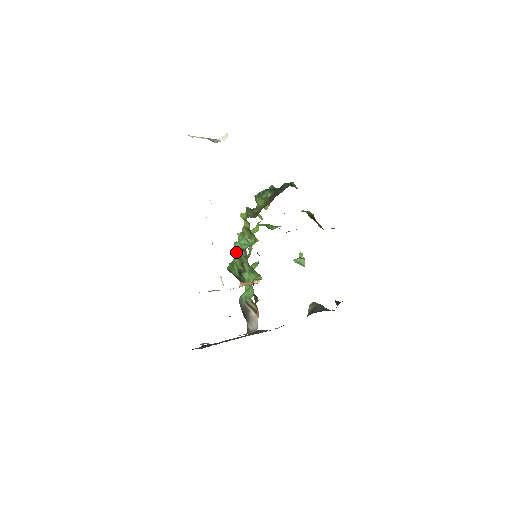
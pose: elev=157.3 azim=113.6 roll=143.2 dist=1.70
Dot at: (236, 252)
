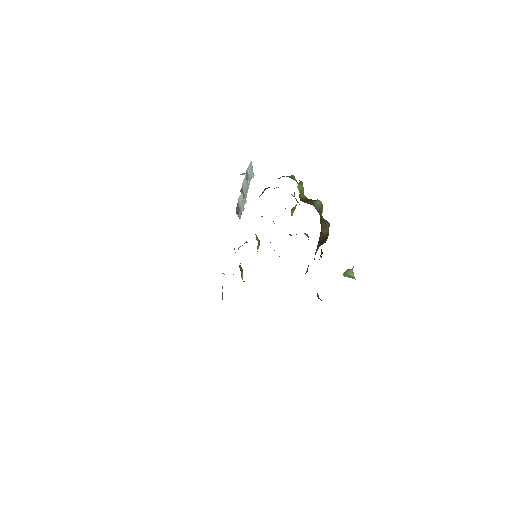
Dot at: occluded
